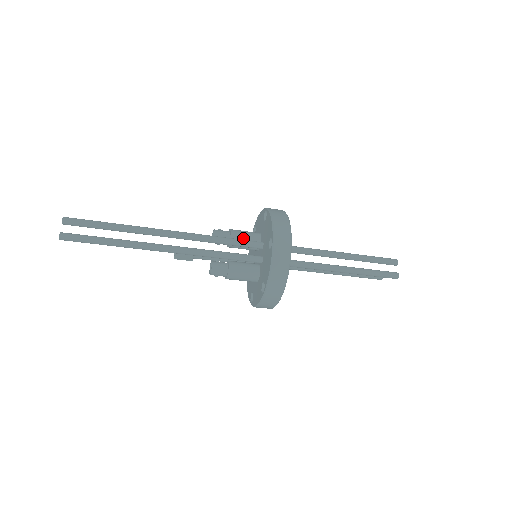
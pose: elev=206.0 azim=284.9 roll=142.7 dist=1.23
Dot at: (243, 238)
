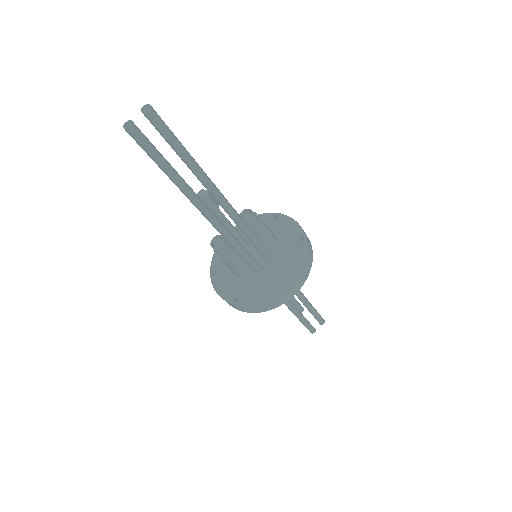
Dot at: (264, 239)
